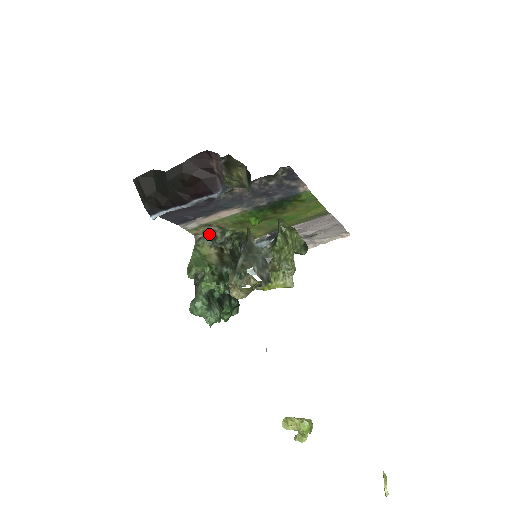
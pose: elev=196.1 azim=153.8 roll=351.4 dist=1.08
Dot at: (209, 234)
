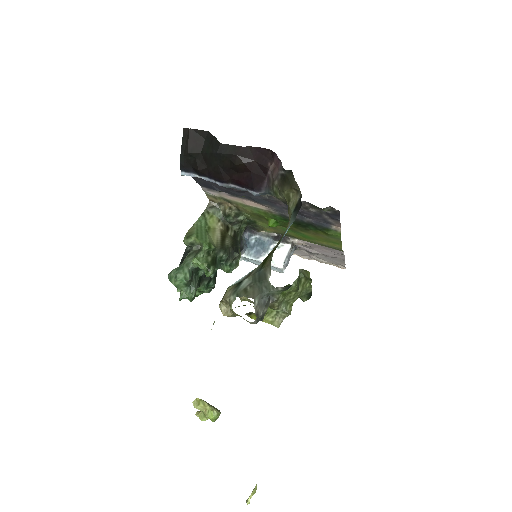
Dot at: (224, 208)
